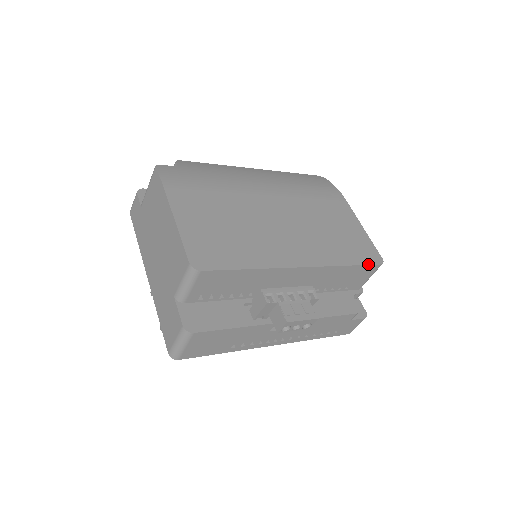
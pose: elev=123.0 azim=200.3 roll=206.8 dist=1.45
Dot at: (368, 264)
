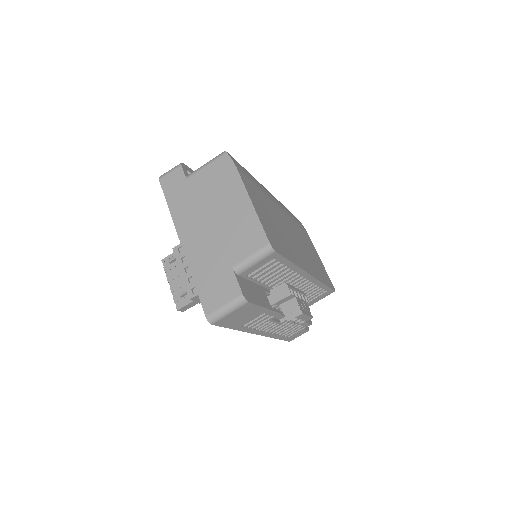
Dot at: (331, 288)
